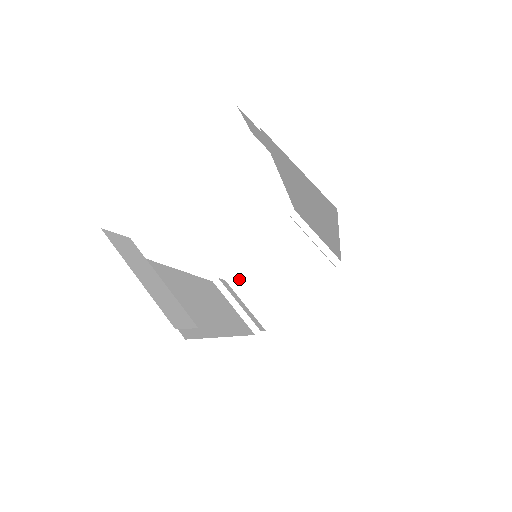
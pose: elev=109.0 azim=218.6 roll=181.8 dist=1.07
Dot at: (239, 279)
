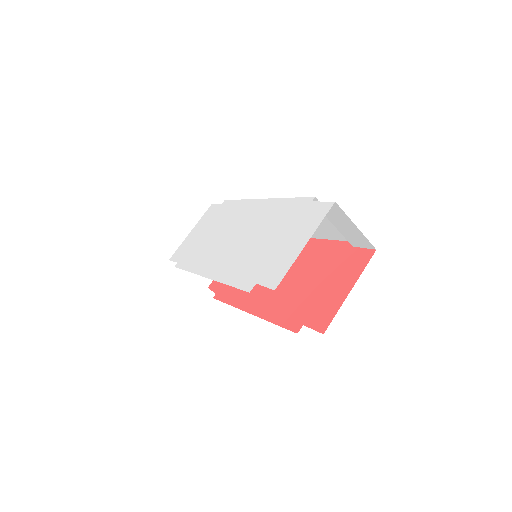
Dot at: occluded
